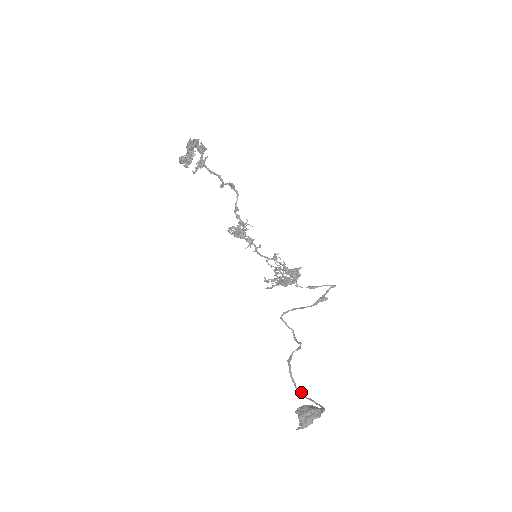
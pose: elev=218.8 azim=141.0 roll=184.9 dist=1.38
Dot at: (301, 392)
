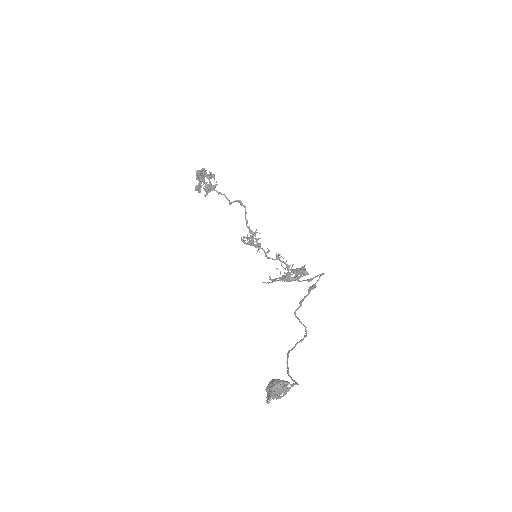
Dot at: (290, 376)
